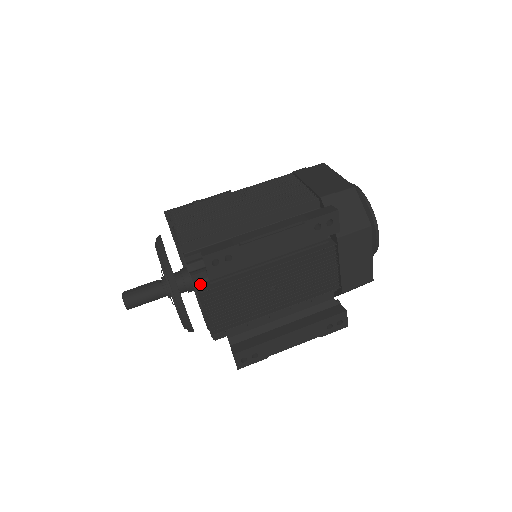
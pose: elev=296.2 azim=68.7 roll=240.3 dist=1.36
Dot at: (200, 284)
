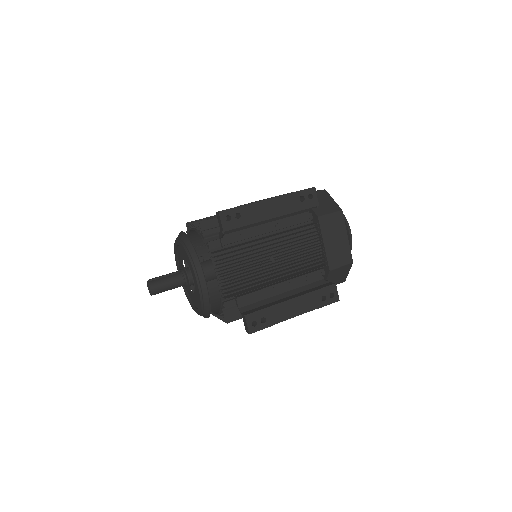
Dot at: (215, 251)
